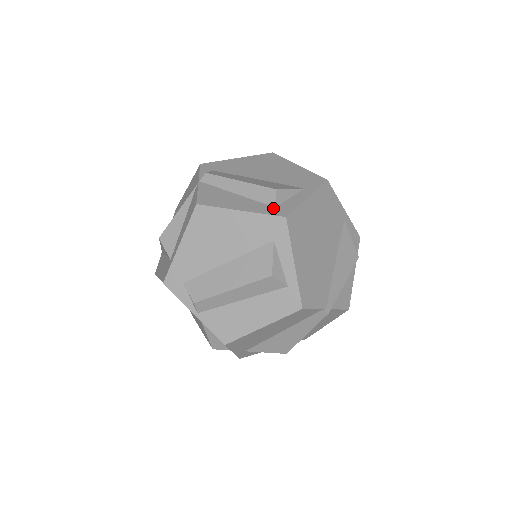
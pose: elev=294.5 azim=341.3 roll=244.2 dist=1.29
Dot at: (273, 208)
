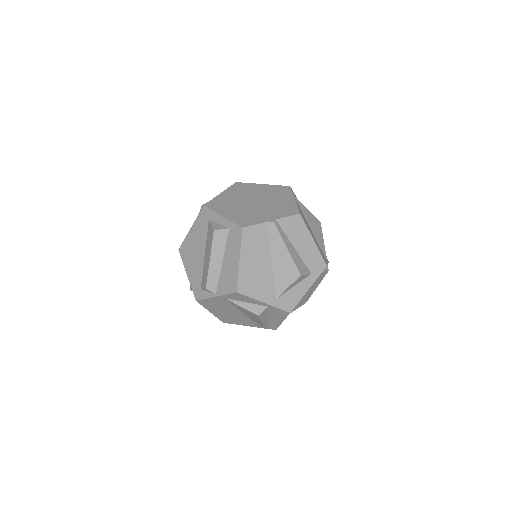
Dot at: occluded
